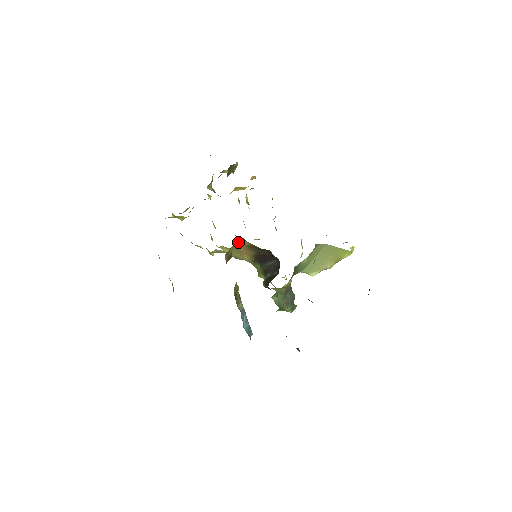
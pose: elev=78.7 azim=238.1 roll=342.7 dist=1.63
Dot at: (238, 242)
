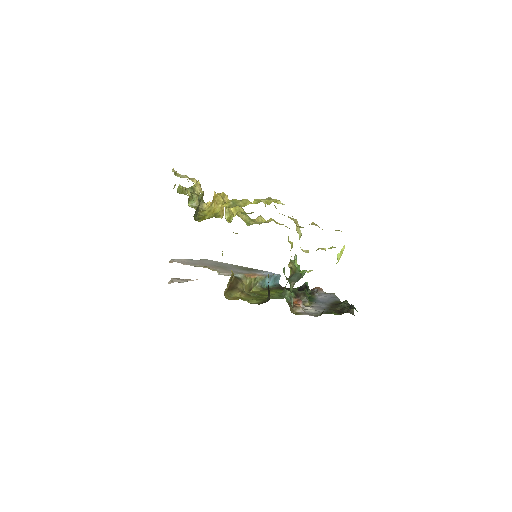
Dot at: occluded
